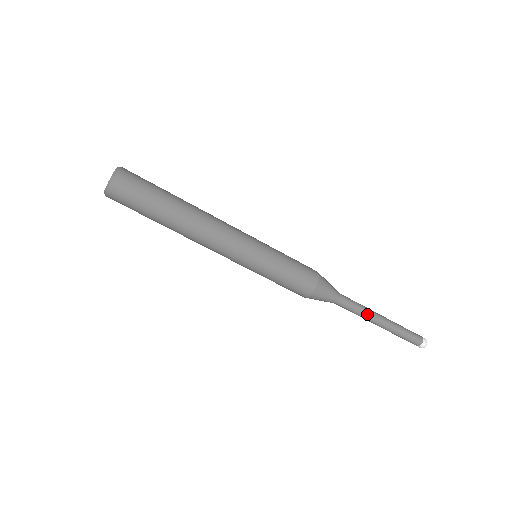
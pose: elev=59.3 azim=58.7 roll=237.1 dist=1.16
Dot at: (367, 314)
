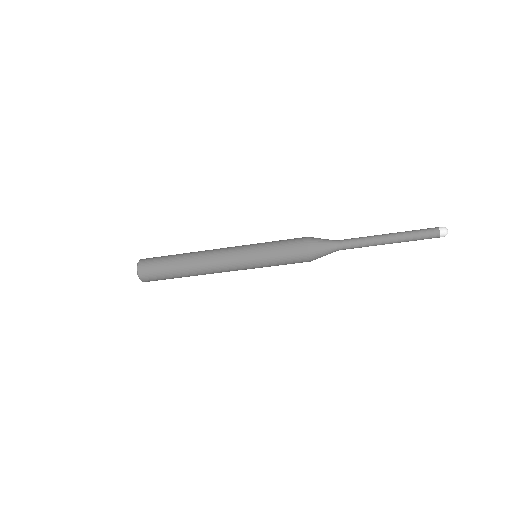
Dot at: (370, 245)
